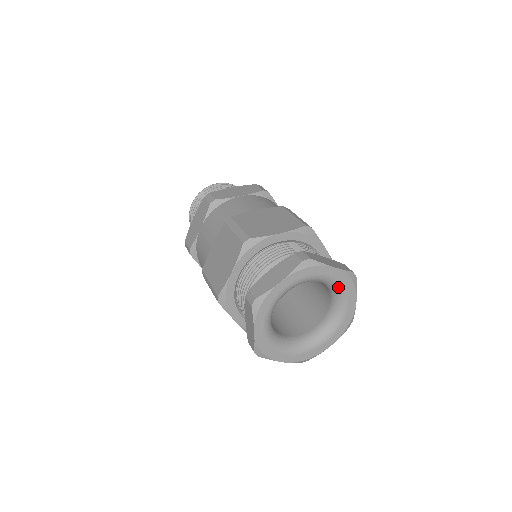
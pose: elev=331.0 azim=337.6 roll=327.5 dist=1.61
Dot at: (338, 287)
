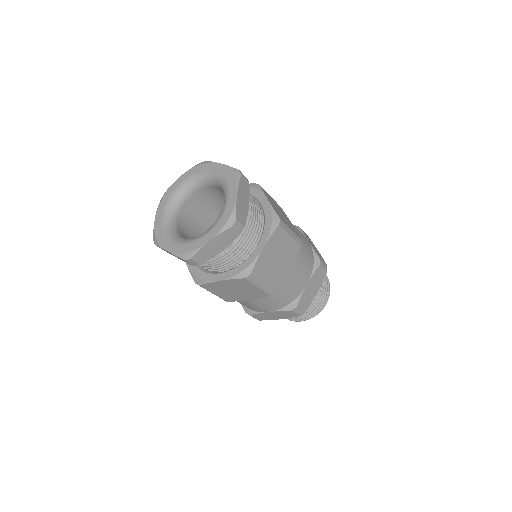
Dot at: (198, 177)
